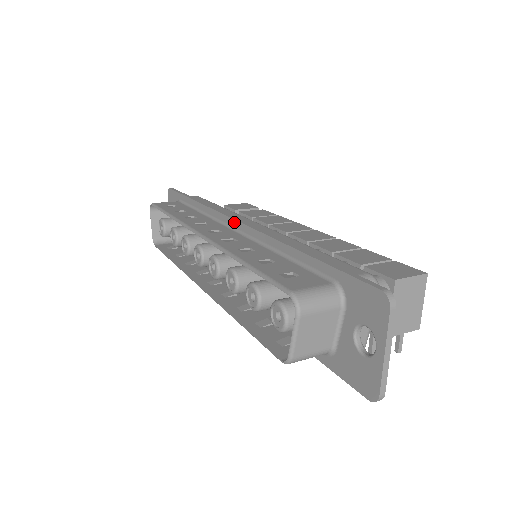
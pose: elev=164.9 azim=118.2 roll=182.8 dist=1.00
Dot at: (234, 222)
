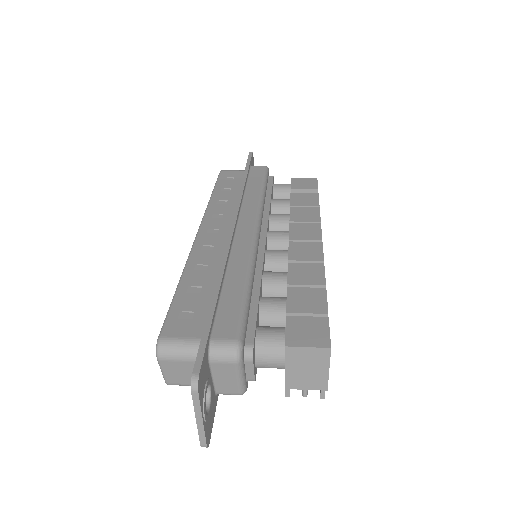
Dot at: (231, 225)
